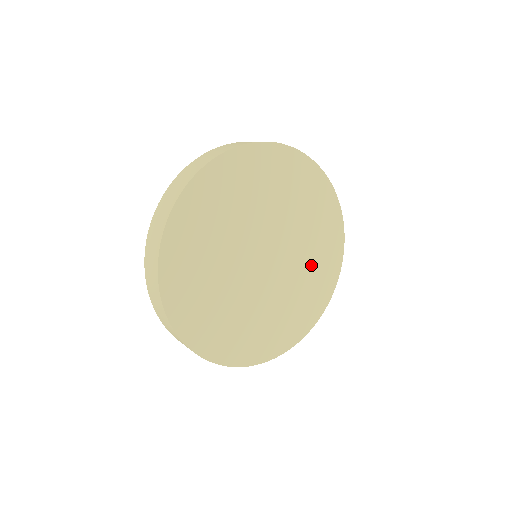
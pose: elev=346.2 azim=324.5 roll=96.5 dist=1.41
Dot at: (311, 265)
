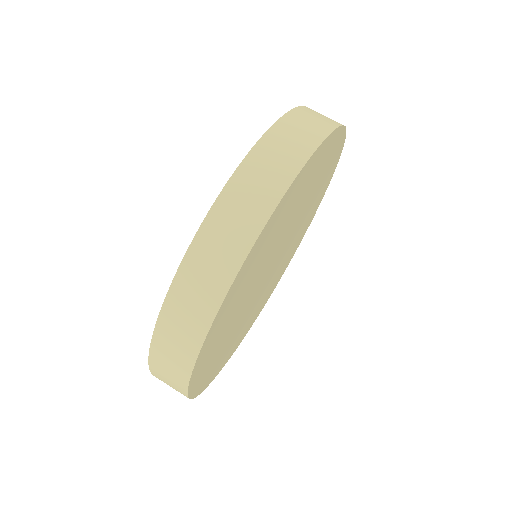
Dot at: (309, 210)
